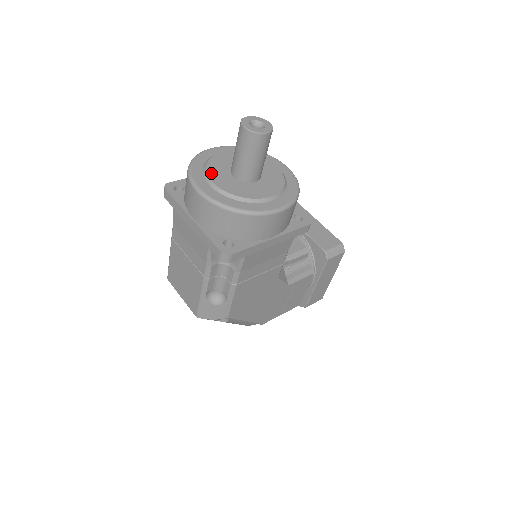
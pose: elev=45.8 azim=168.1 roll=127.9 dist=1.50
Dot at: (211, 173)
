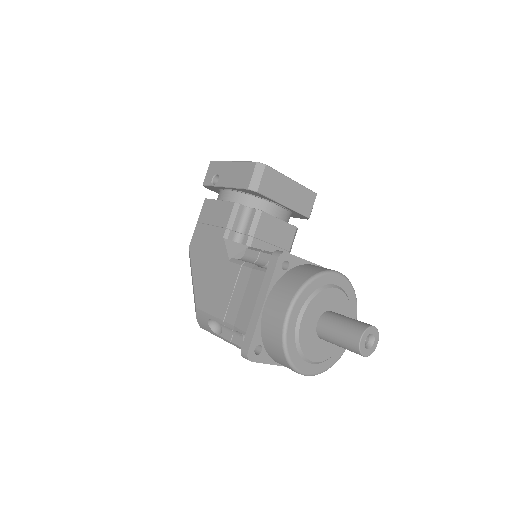
Dot at: (309, 354)
